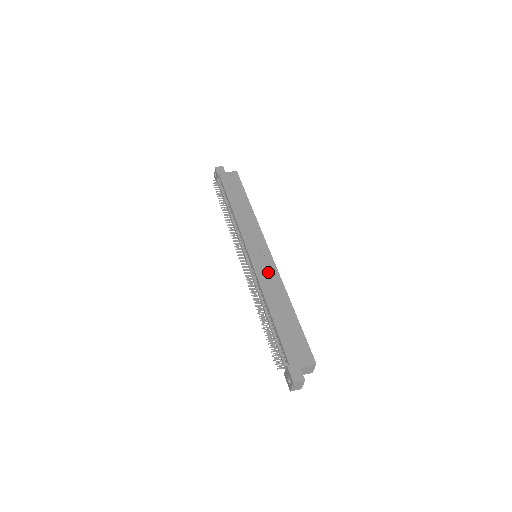
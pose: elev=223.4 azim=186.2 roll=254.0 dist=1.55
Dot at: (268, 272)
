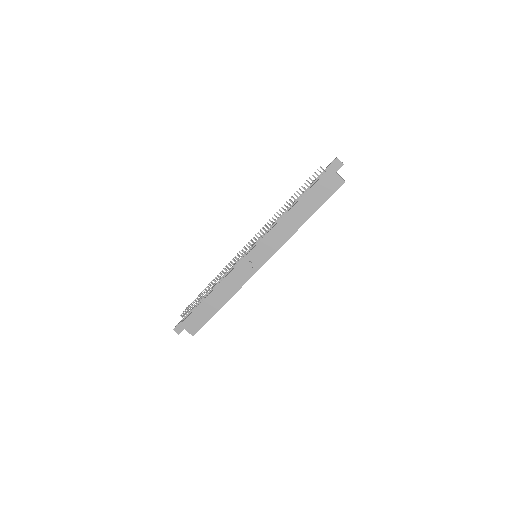
Dot at: (240, 276)
